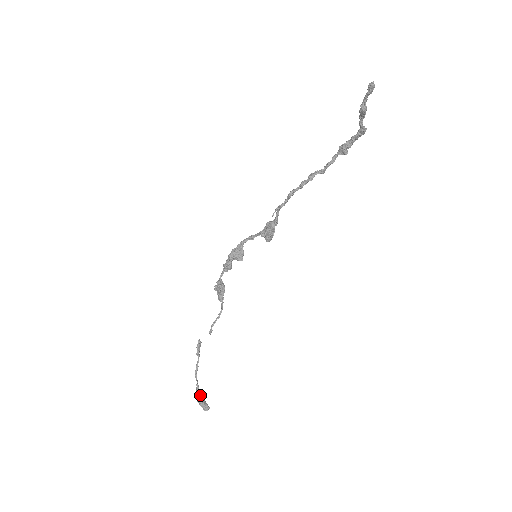
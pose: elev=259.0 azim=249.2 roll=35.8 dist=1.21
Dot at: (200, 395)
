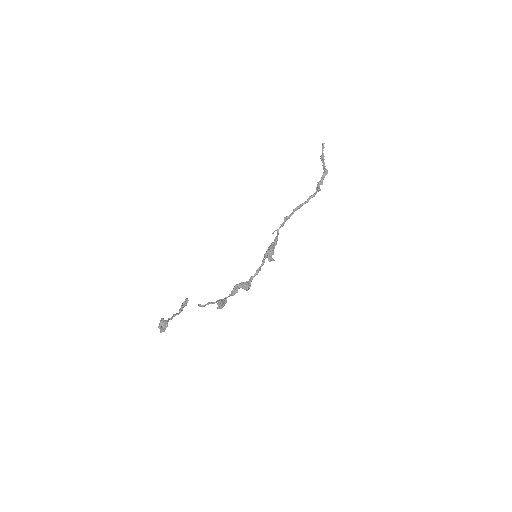
Dot at: occluded
